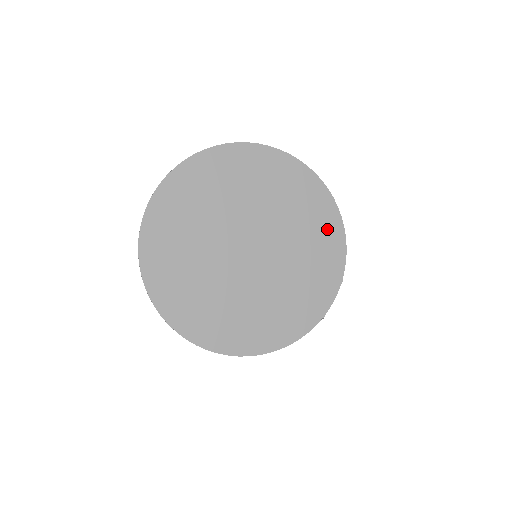
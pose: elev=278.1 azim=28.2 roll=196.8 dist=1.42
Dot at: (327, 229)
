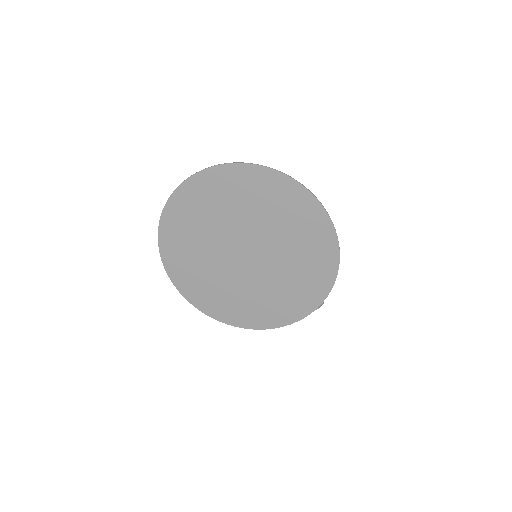
Dot at: (321, 267)
